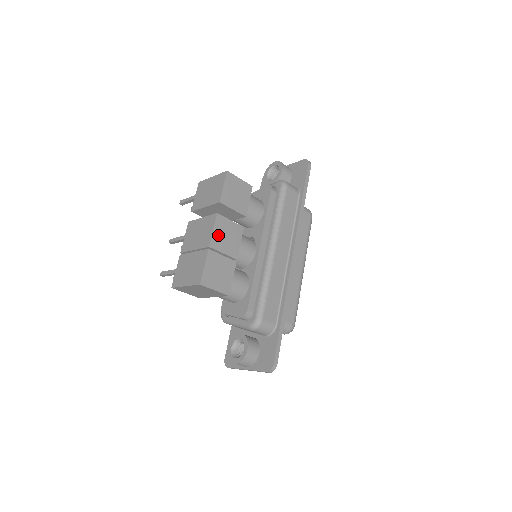
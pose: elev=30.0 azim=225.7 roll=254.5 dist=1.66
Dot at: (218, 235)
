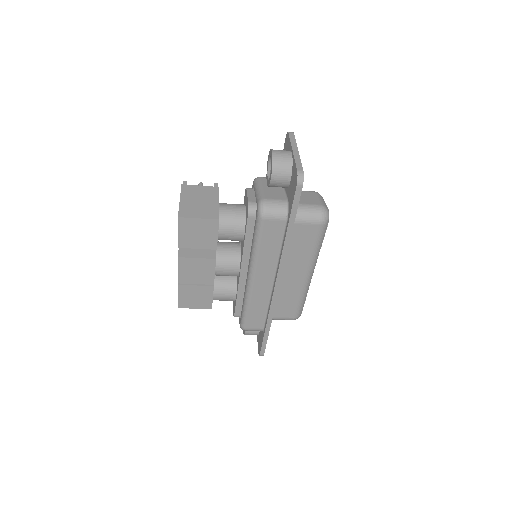
Dot at: (185, 273)
